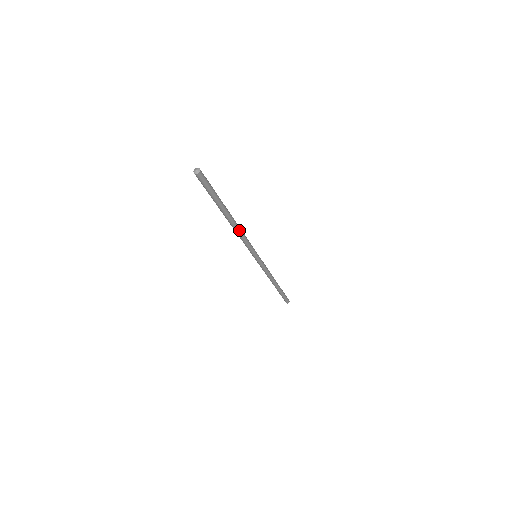
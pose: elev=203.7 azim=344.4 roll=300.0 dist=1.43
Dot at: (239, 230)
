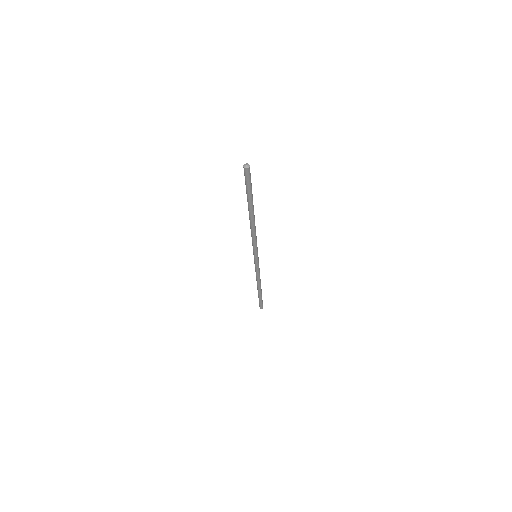
Dot at: (255, 228)
